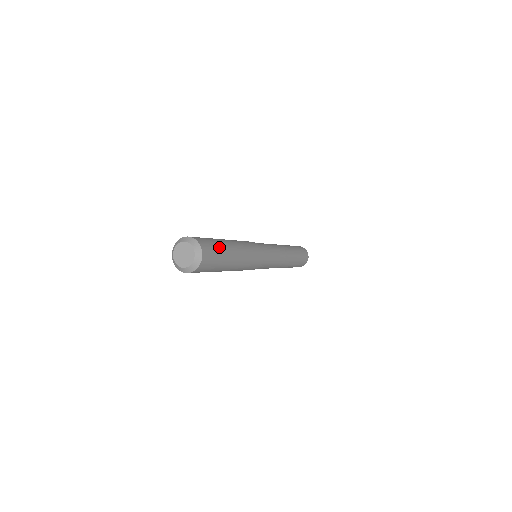
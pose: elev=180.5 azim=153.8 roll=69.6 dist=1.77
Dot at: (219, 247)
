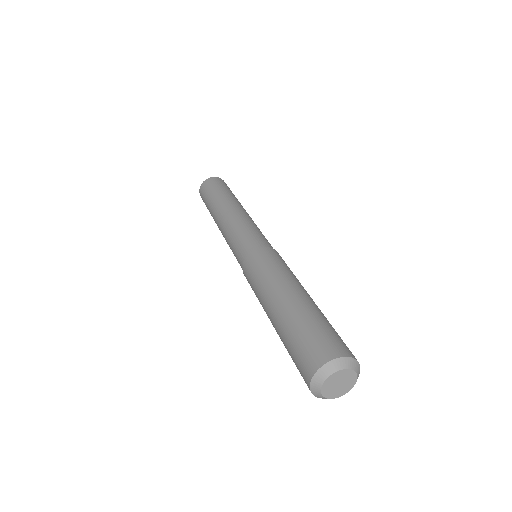
Dot at: (317, 322)
